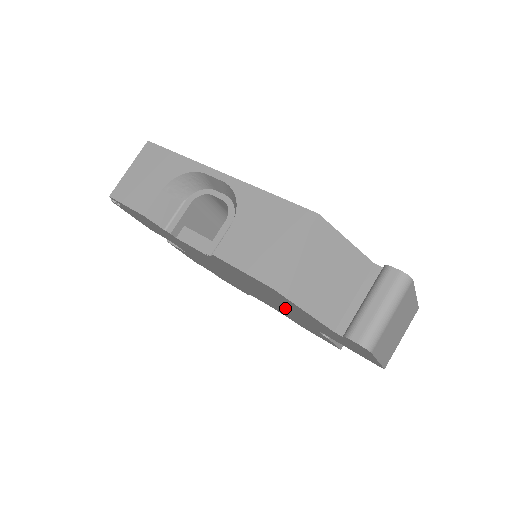
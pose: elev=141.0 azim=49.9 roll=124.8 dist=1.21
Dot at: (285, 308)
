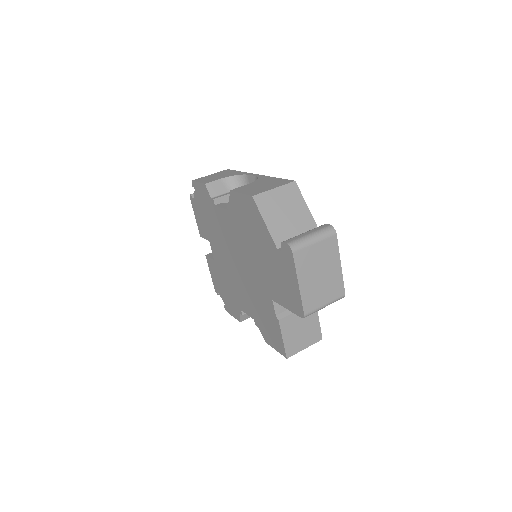
Dot at: (257, 268)
